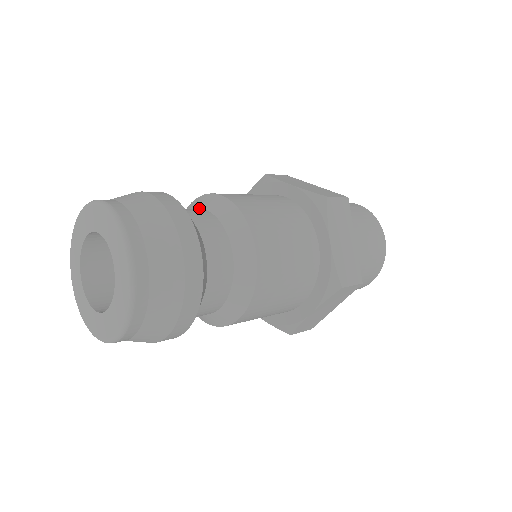
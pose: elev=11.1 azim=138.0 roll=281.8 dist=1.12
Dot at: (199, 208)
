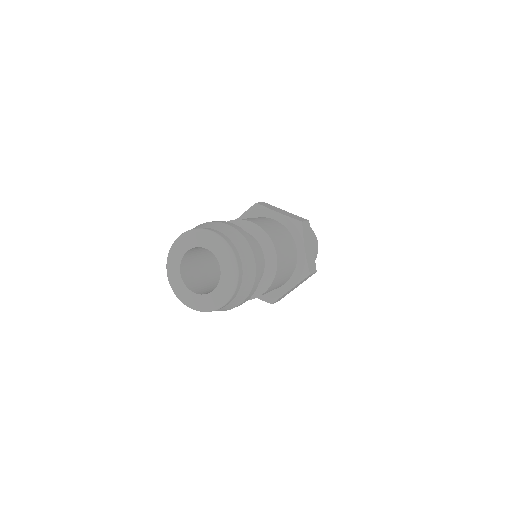
Dot at: occluded
